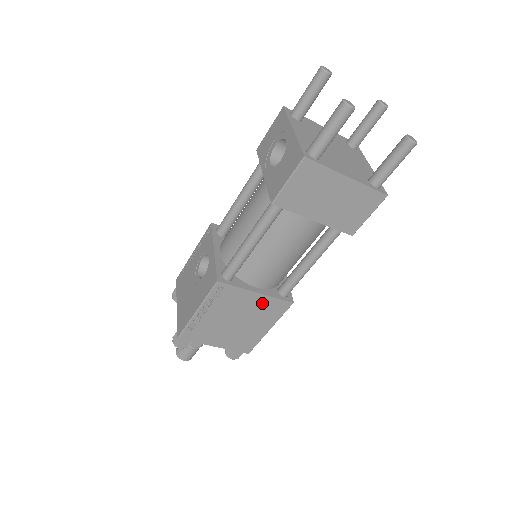
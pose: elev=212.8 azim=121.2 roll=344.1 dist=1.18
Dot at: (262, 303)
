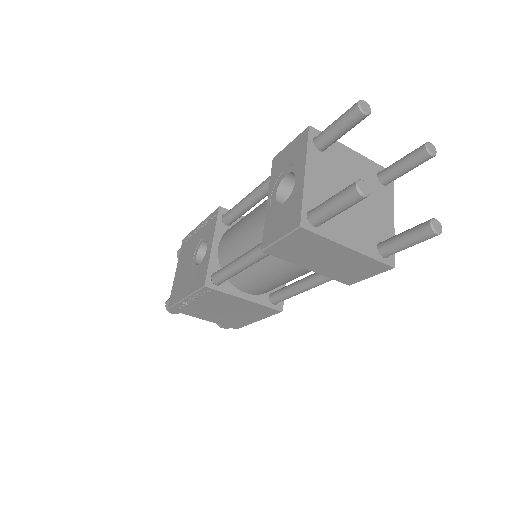
Dot at: (250, 306)
